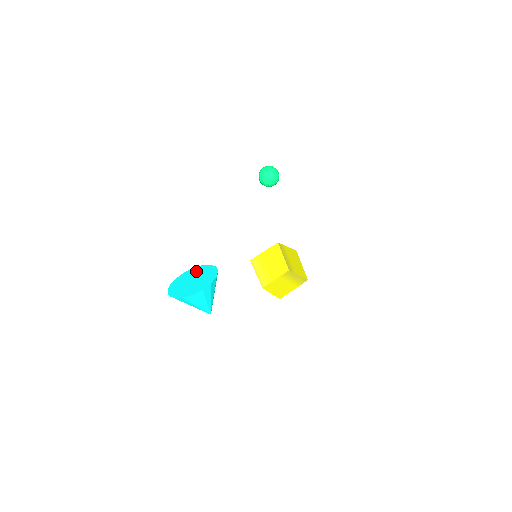
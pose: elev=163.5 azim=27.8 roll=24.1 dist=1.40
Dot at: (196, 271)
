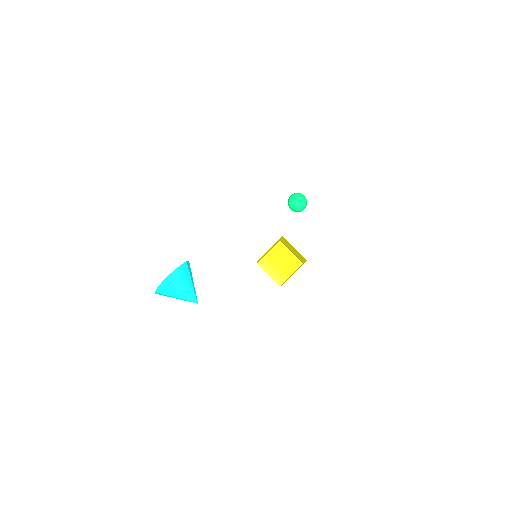
Dot at: occluded
